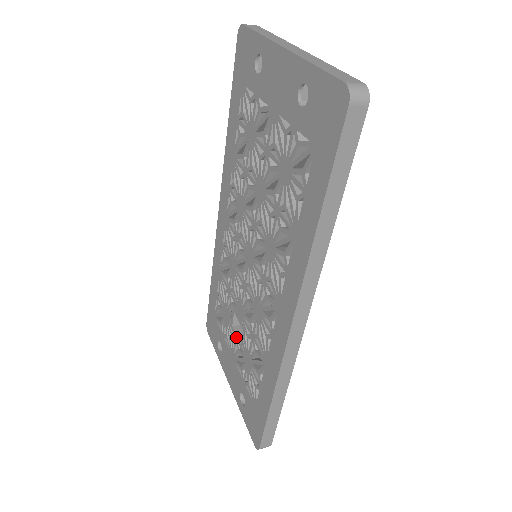
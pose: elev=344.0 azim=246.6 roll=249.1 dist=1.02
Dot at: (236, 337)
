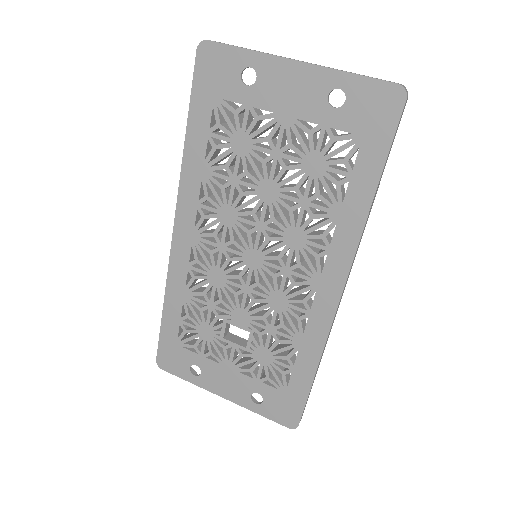
Dot at: (235, 345)
